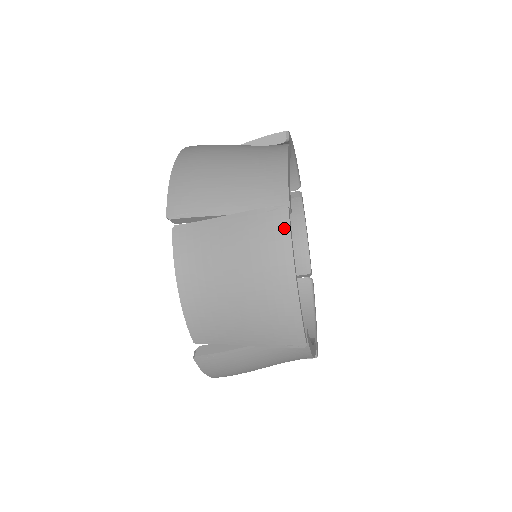
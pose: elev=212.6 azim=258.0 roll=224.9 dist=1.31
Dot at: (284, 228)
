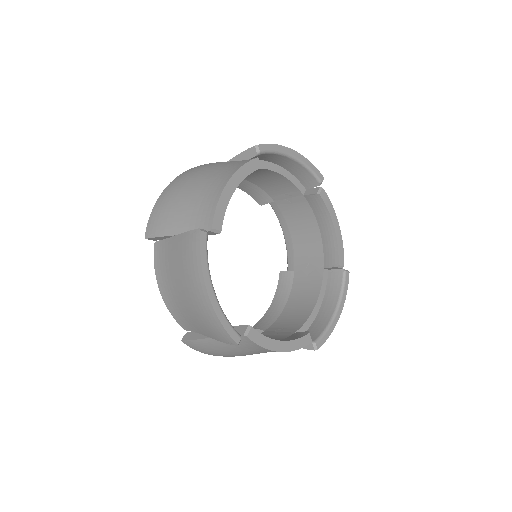
Dot at: (197, 249)
